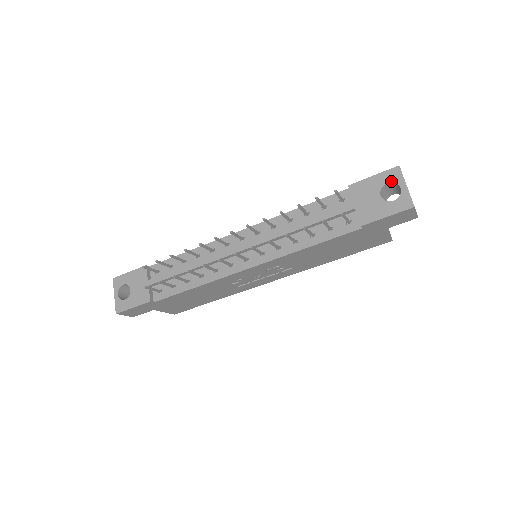
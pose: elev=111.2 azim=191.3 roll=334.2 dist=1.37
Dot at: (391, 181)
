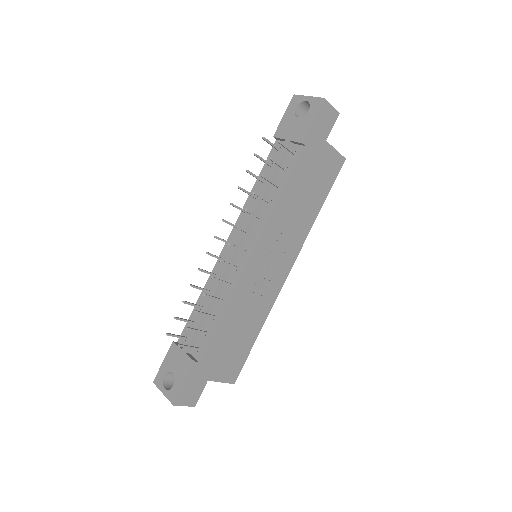
Dot at: (297, 105)
